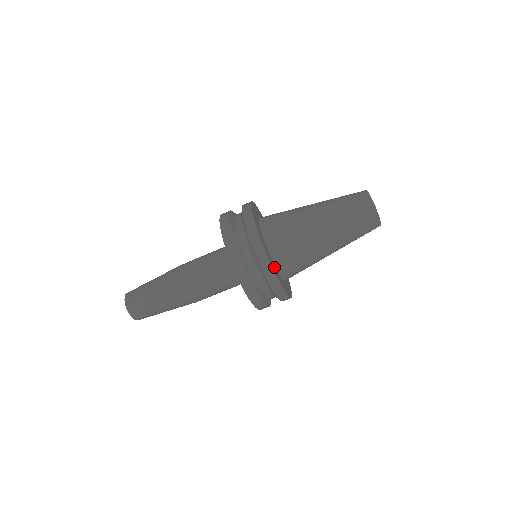
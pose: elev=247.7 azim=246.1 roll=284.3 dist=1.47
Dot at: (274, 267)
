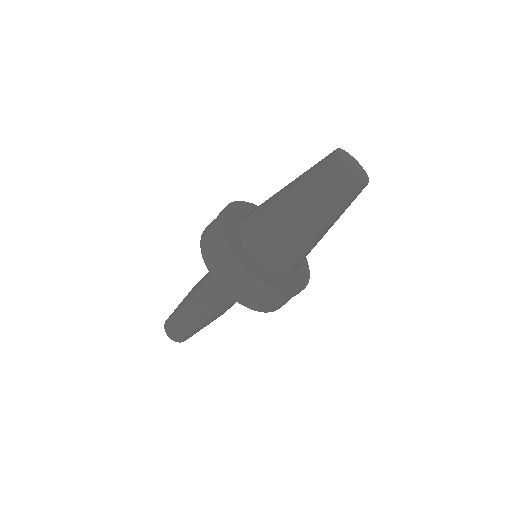
Dot at: (243, 253)
